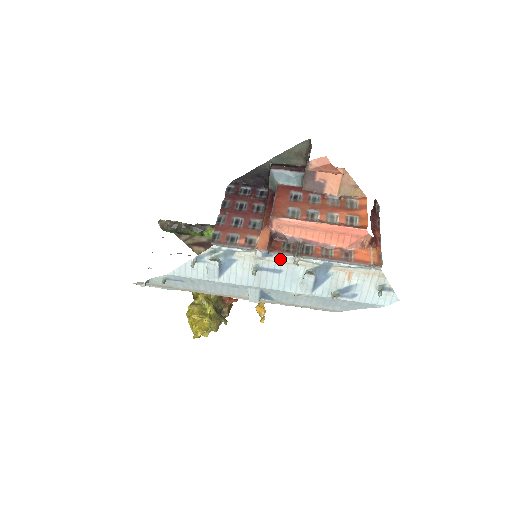
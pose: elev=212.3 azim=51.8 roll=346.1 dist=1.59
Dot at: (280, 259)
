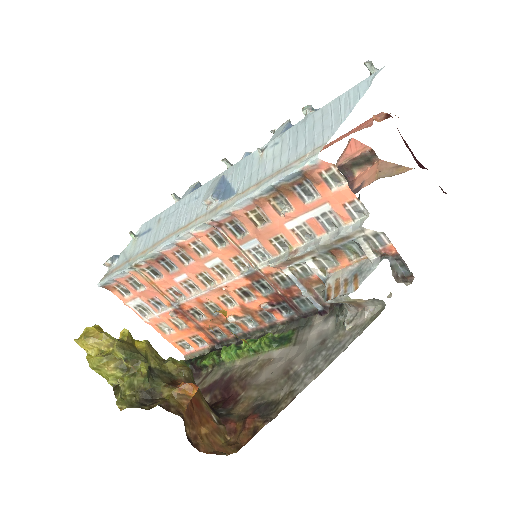
Dot at: occluded
